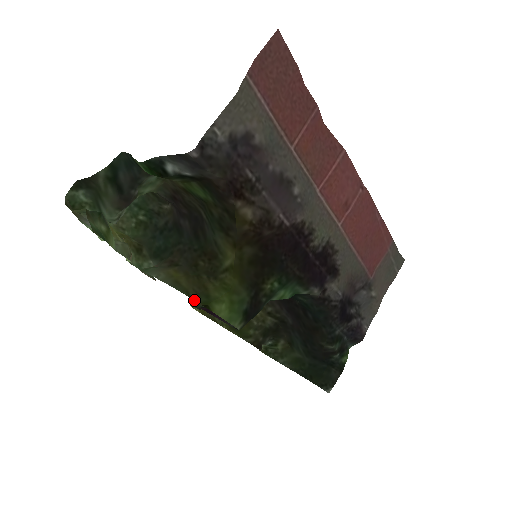
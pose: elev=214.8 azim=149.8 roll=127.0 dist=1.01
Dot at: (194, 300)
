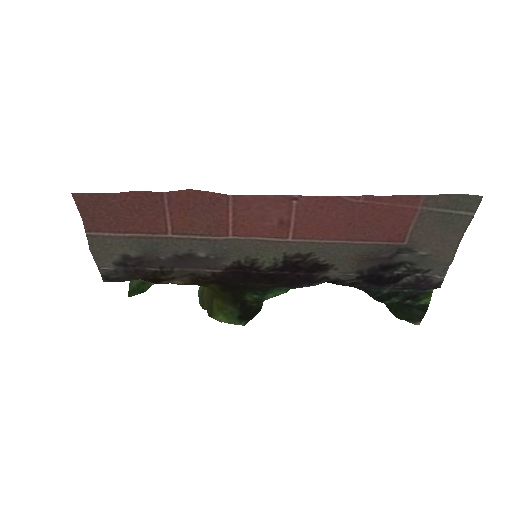
Dot at: (207, 311)
